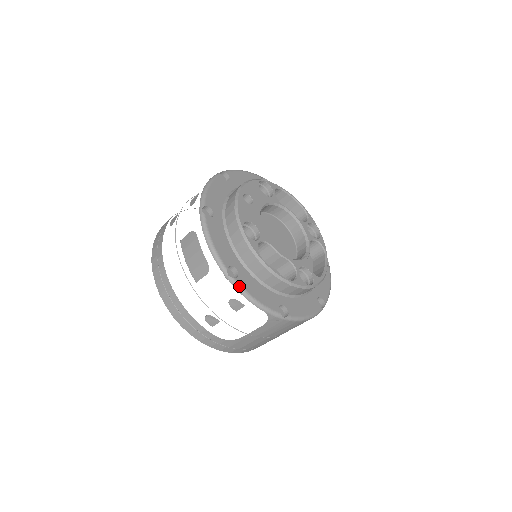
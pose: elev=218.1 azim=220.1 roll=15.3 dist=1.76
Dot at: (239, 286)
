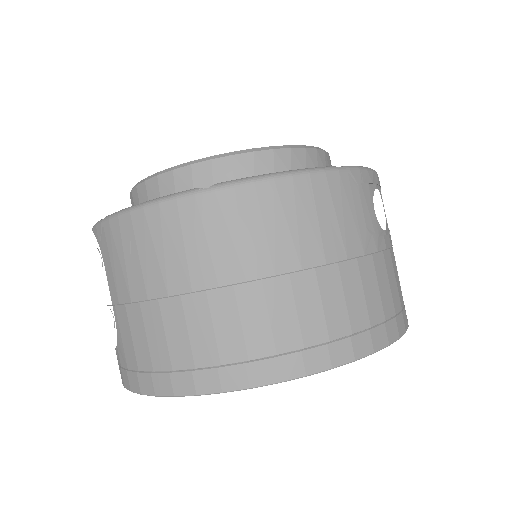
Dot at: occluded
